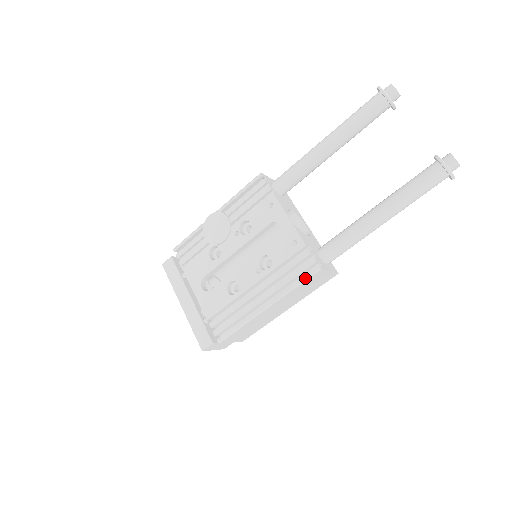
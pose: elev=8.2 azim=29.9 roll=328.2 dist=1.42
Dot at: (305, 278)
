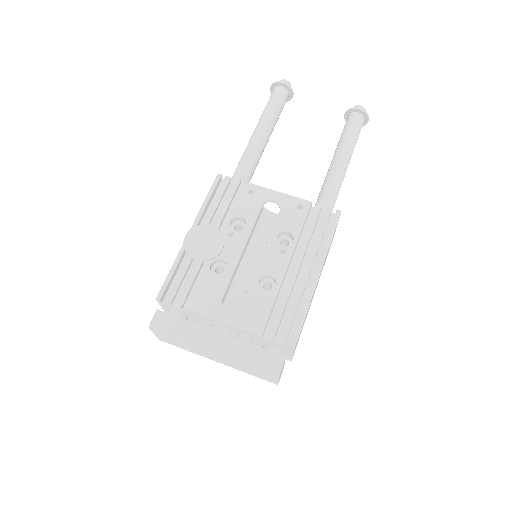
Dot at: (334, 226)
